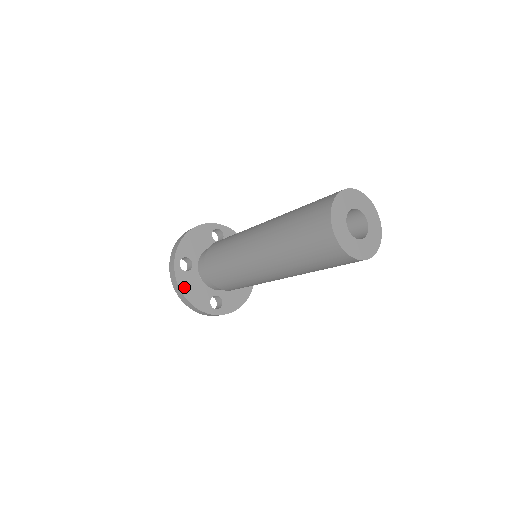
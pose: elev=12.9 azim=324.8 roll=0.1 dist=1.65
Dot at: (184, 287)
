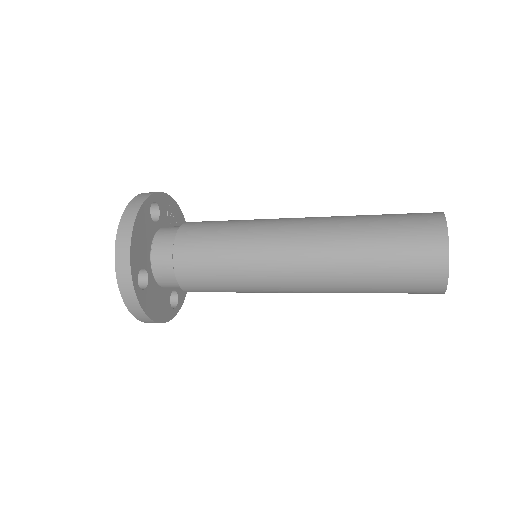
Dot at: (149, 310)
